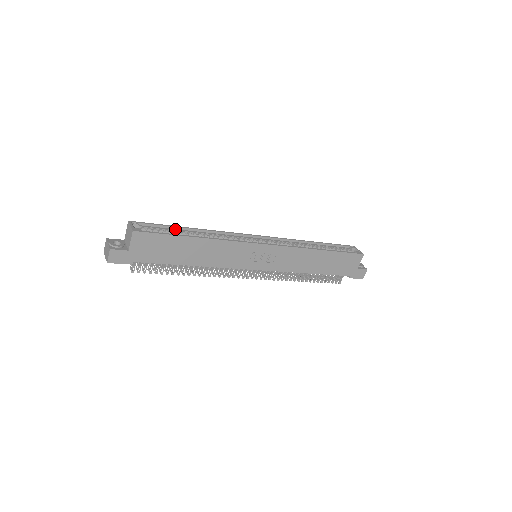
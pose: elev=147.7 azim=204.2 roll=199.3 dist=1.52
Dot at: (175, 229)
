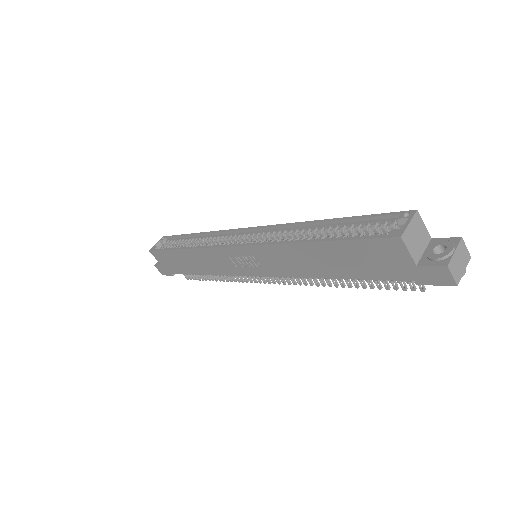
Dot at: (186, 238)
